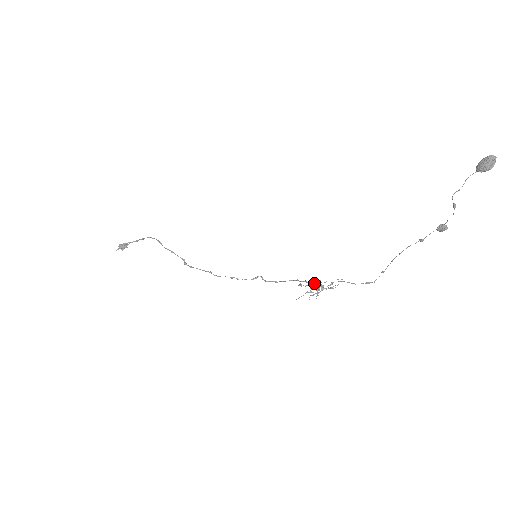
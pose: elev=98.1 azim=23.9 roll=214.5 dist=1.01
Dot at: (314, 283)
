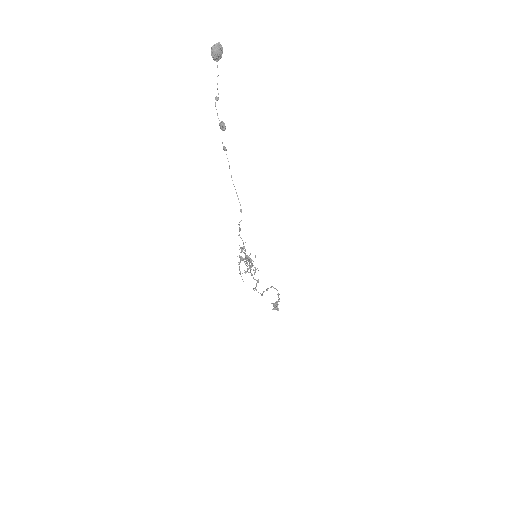
Dot at: (241, 252)
